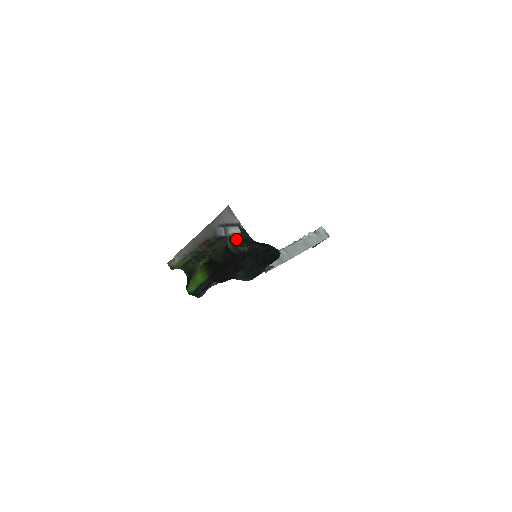
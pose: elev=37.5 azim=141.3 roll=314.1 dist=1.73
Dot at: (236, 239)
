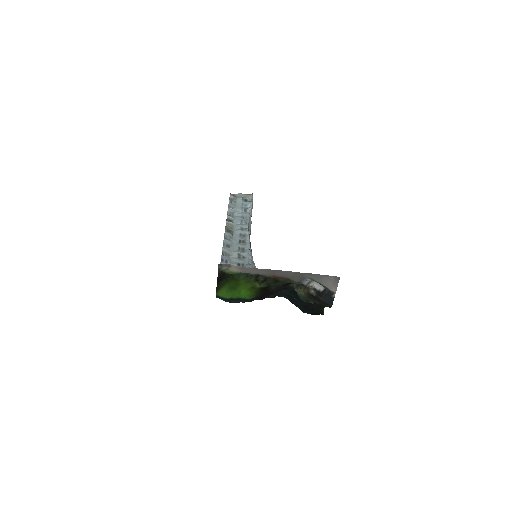
Dot at: (316, 296)
